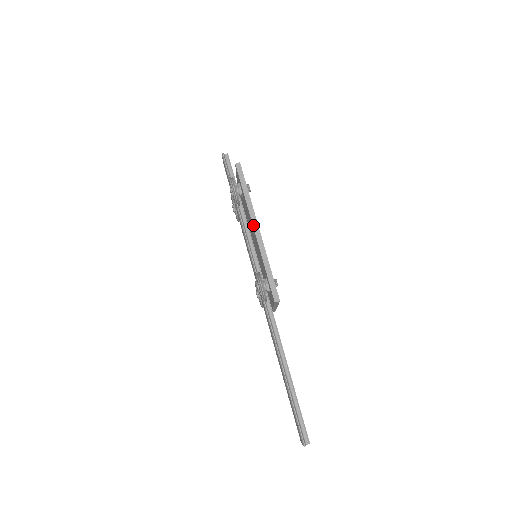
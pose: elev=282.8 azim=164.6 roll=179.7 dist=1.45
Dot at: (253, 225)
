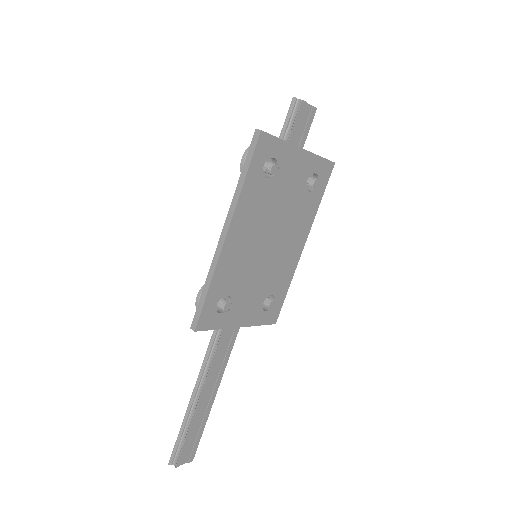
Dot at: (224, 225)
